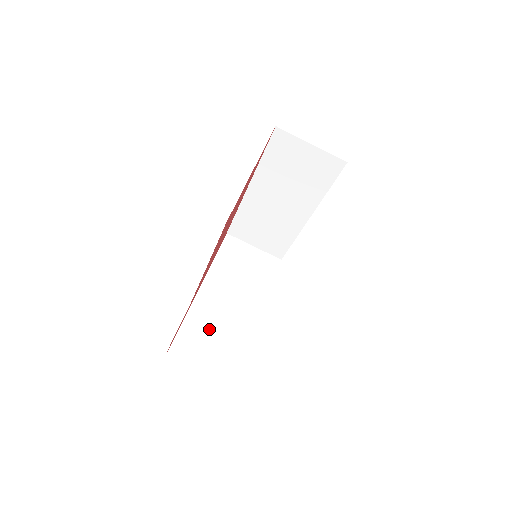
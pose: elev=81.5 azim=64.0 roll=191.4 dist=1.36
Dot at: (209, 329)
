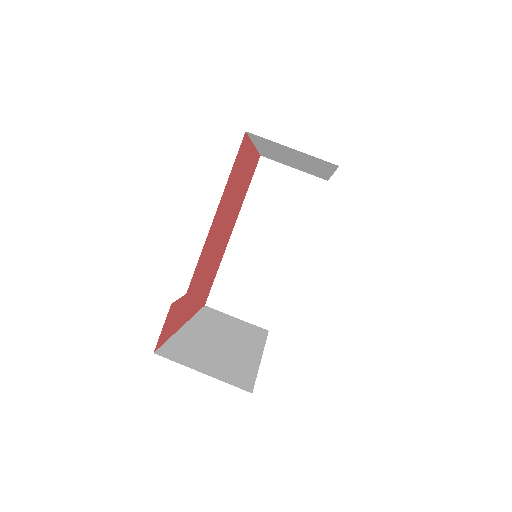
Dot at: (204, 349)
